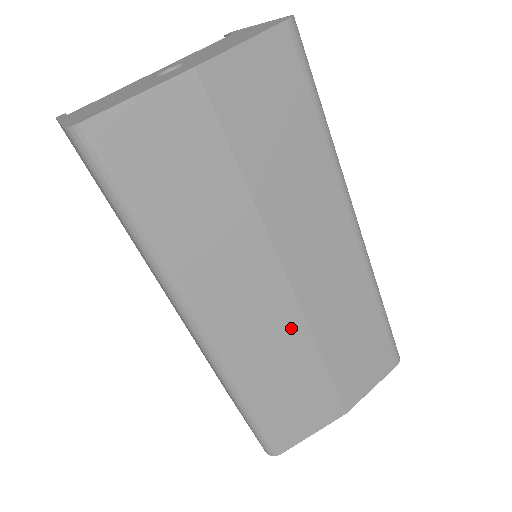
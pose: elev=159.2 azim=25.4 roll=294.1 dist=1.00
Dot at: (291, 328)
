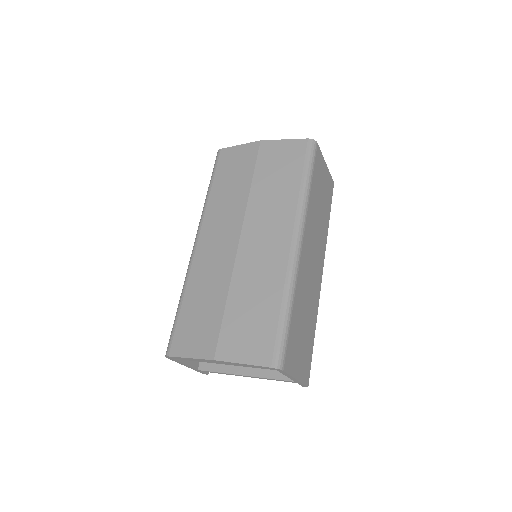
Dot at: (225, 267)
